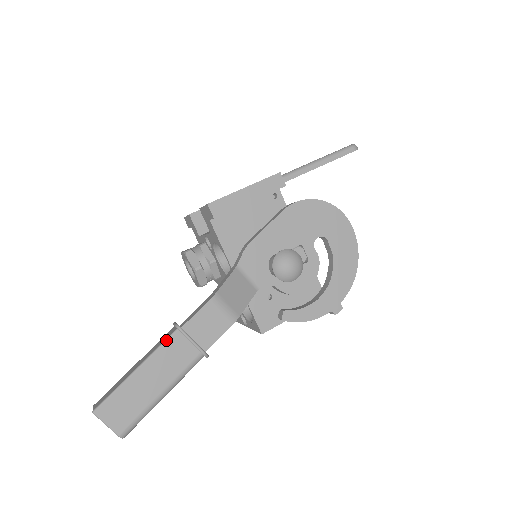
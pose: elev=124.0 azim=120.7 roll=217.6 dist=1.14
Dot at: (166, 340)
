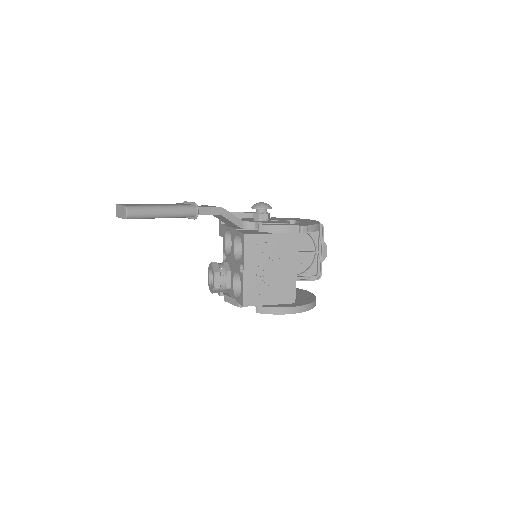
Dot at: occluded
